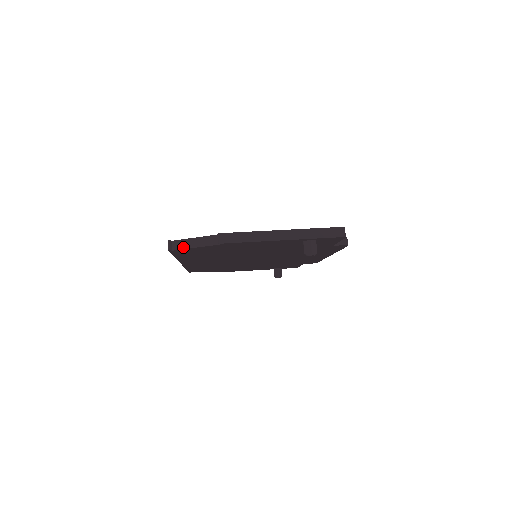
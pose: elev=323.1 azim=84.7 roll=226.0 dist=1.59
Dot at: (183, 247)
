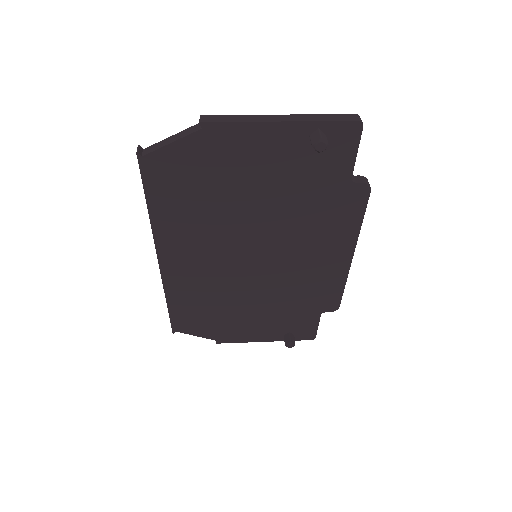
Dot at: (155, 148)
